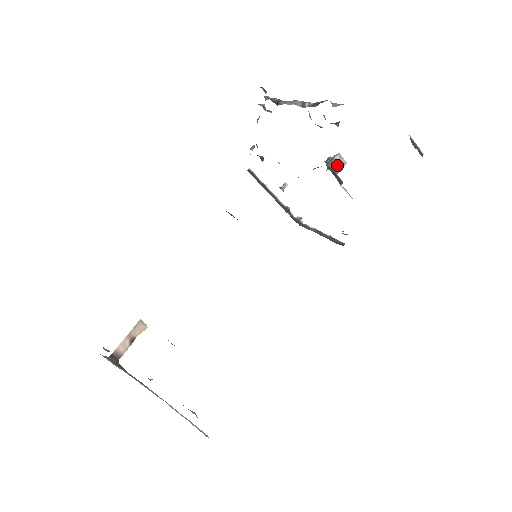
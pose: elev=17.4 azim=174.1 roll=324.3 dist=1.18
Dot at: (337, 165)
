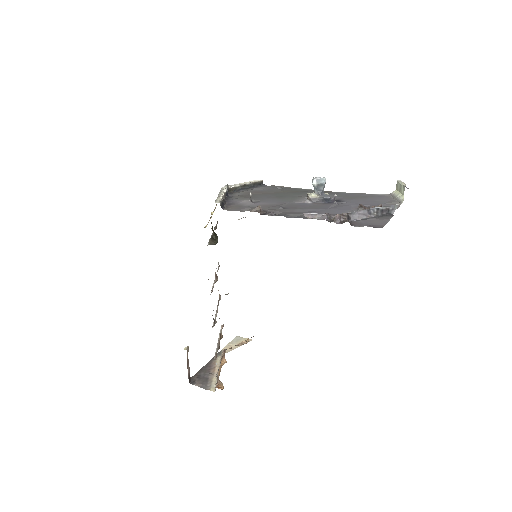
Dot at: occluded
